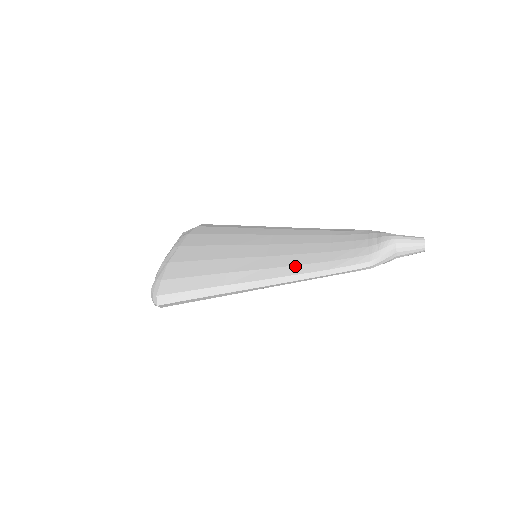
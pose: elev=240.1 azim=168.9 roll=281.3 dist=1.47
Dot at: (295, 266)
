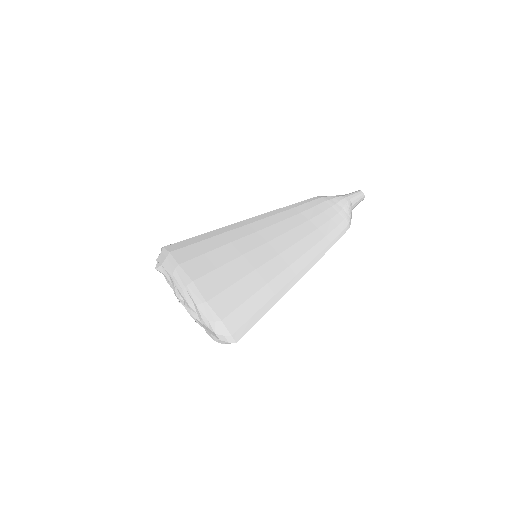
Dot at: (308, 252)
